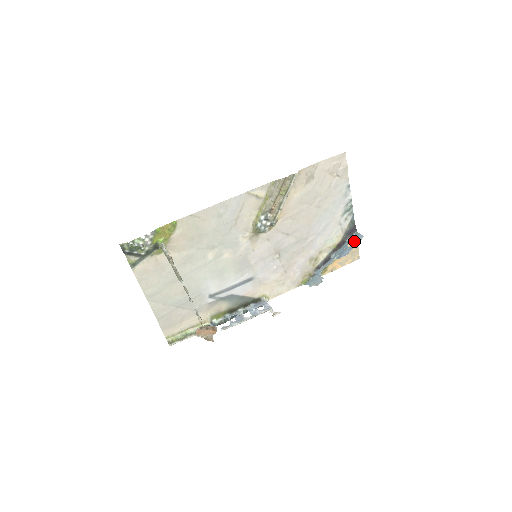
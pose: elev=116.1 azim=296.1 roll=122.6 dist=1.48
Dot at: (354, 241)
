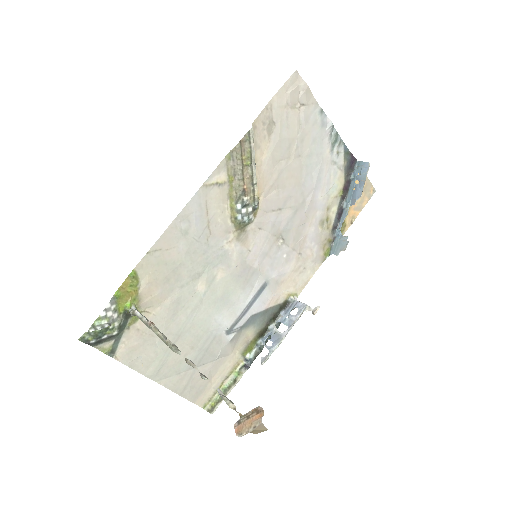
Dot at: (361, 174)
